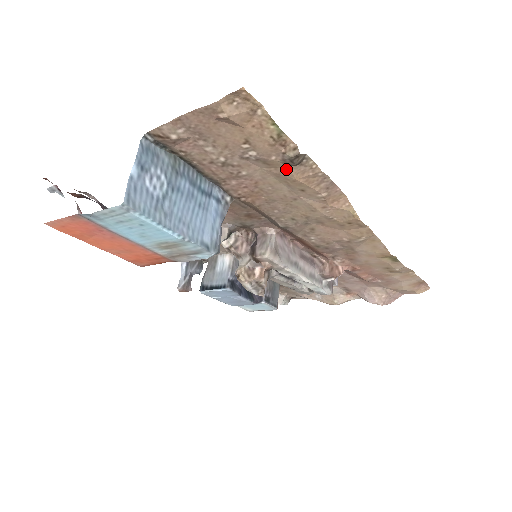
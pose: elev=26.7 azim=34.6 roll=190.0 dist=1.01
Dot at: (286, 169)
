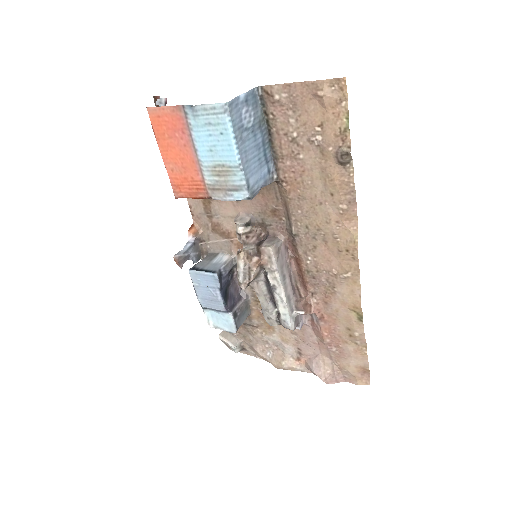
Dot at: (333, 165)
